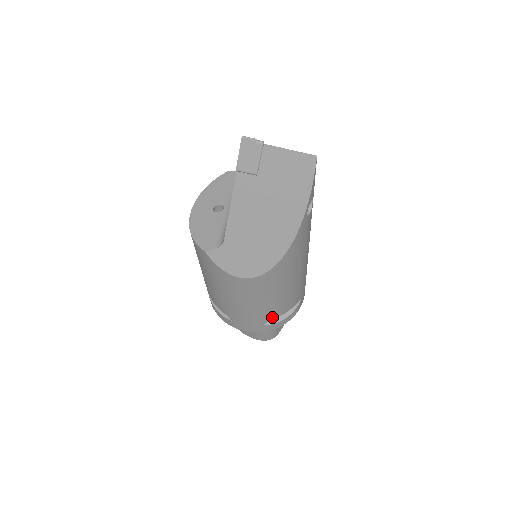
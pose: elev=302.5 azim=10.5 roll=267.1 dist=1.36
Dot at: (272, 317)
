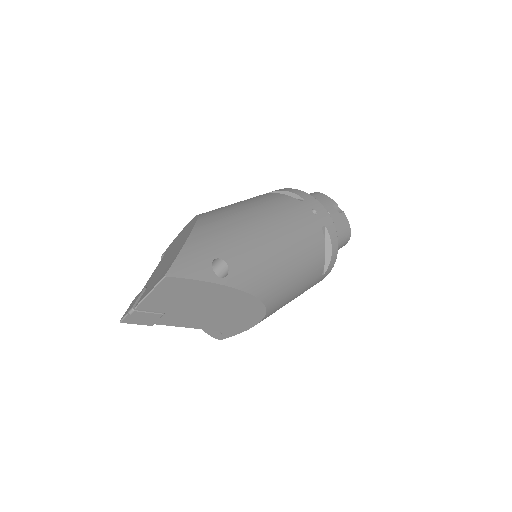
Dot at: (321, 270)
